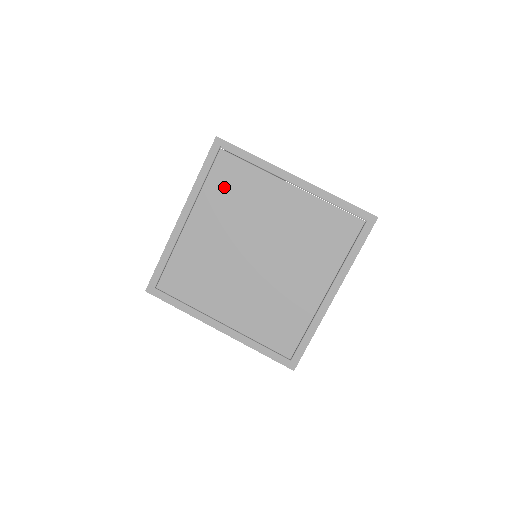
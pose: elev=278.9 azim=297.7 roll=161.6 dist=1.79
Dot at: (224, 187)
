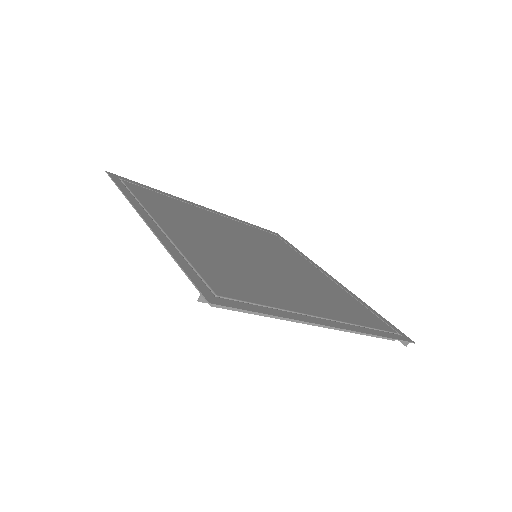
Dot at: (262, 235)
